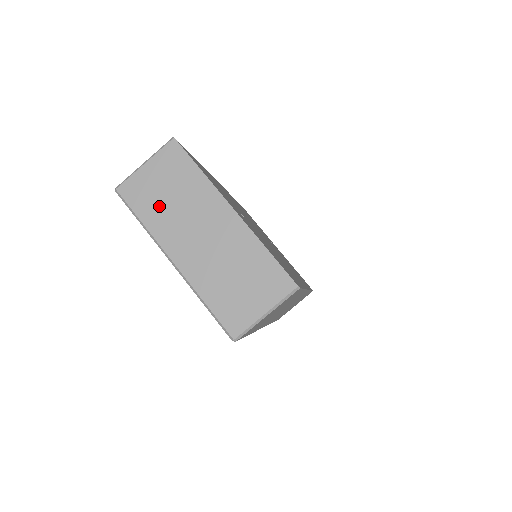
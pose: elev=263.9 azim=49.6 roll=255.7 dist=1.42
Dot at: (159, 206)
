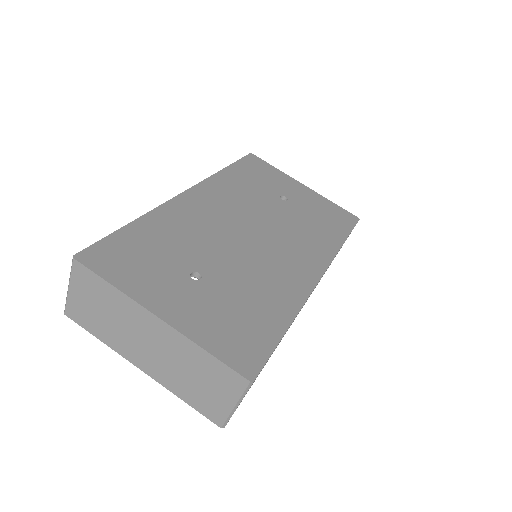
Dot at: (102, 324)
